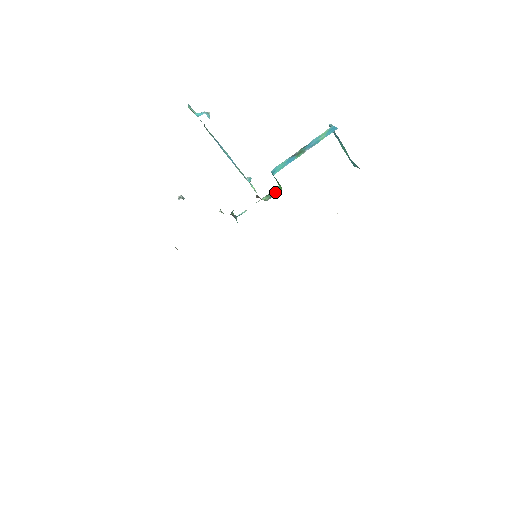
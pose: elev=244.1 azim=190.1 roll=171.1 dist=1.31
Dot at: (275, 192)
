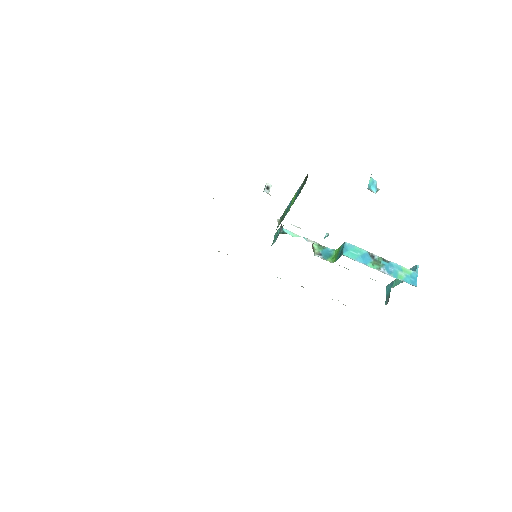
Dot at: (327, 254)
